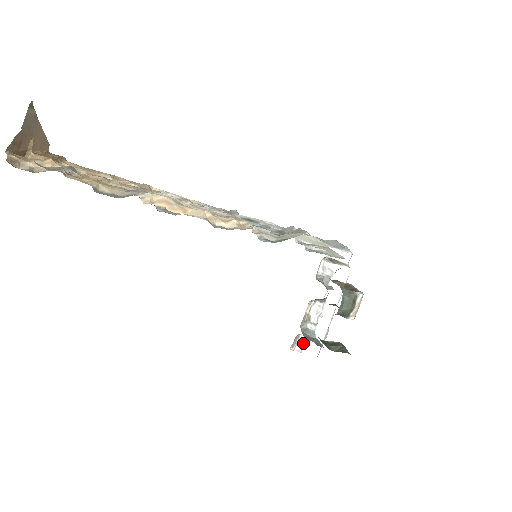
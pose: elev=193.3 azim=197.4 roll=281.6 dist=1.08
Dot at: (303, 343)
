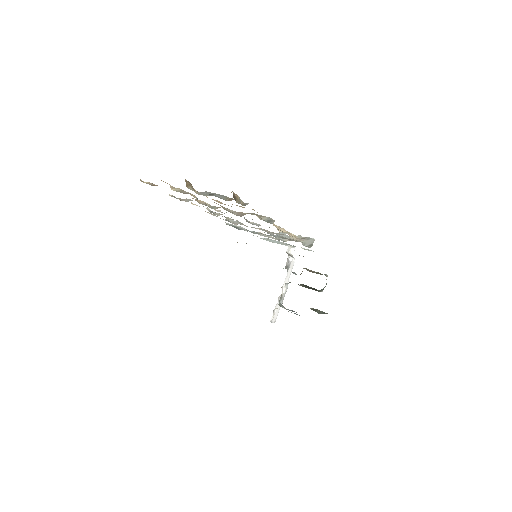
Dot at: (273, 315)
